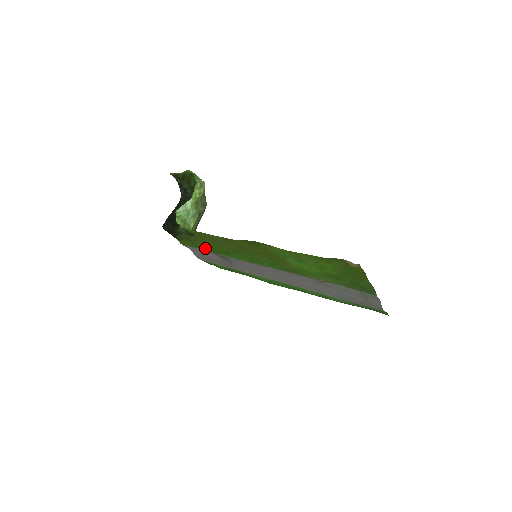
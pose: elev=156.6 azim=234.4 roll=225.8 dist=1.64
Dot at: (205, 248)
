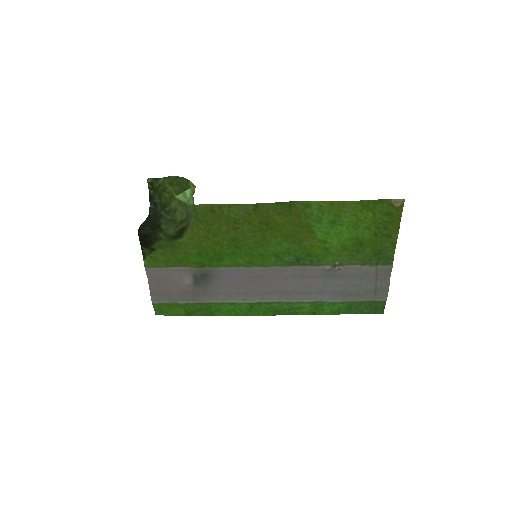
Dot at: (188, 258)
